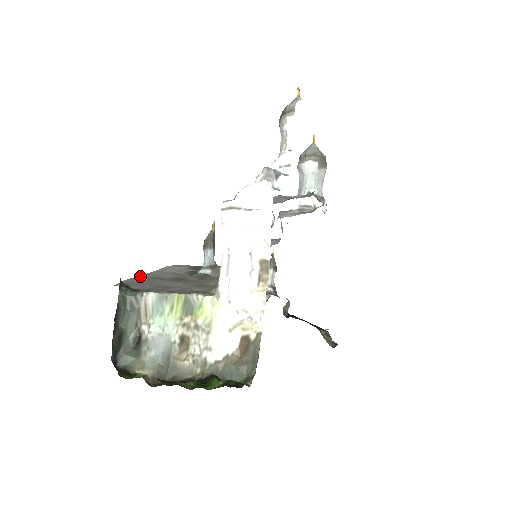
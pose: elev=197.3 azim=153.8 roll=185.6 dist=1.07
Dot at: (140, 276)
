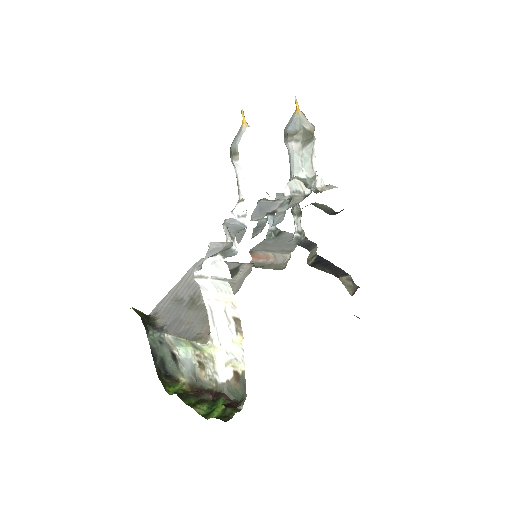
Dot at: (169, 294)
